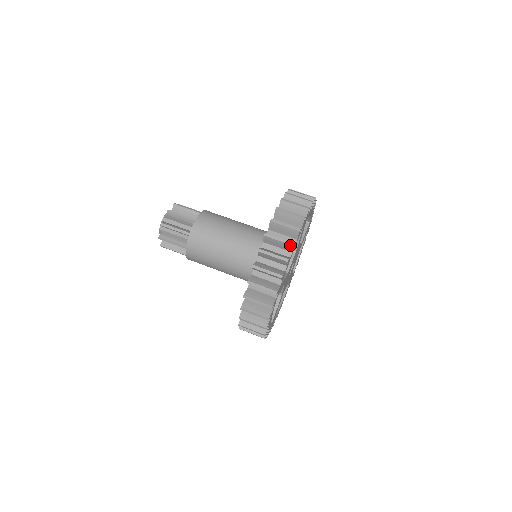
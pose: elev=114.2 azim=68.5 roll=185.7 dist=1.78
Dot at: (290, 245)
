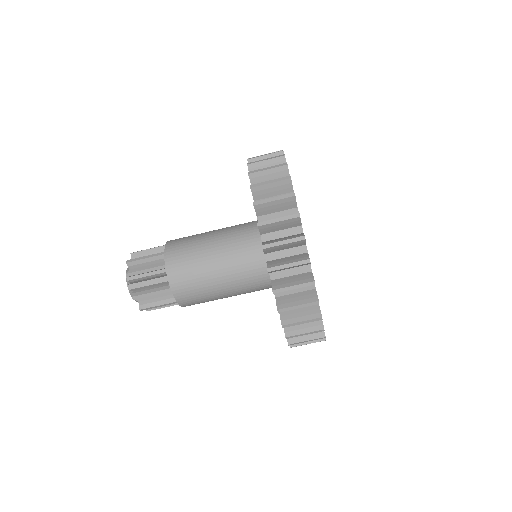
Dot at: (317, 320)
